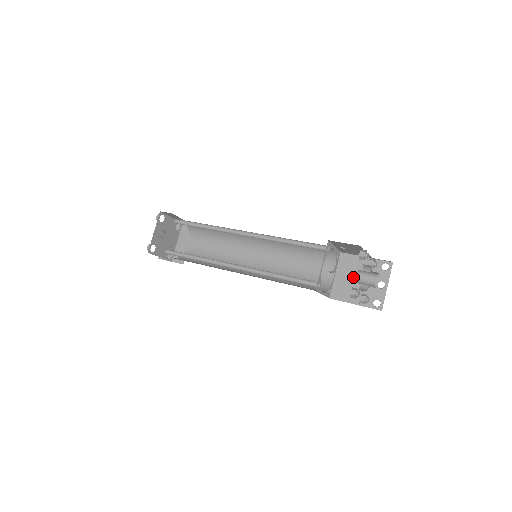
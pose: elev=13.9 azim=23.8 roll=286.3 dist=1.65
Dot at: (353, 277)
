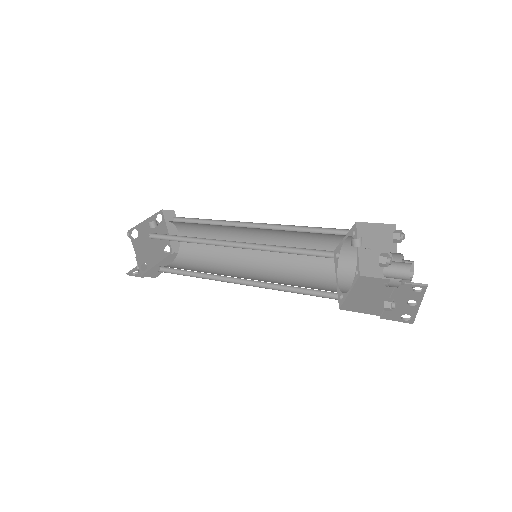
Dot at: (374, 293)
